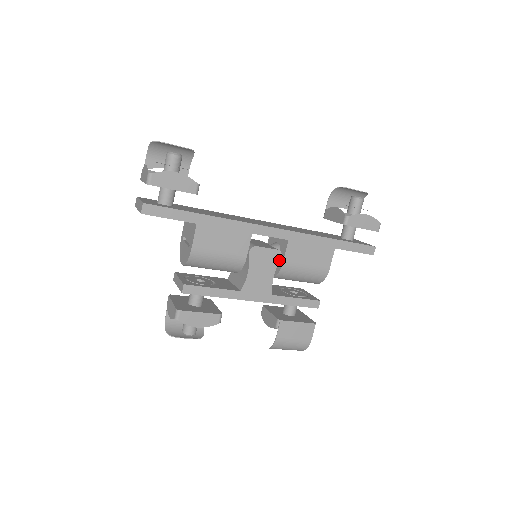
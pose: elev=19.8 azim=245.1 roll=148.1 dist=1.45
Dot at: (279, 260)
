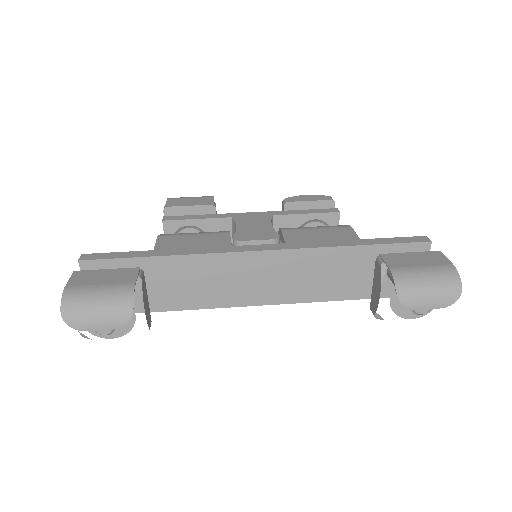
Dot at: occluded
